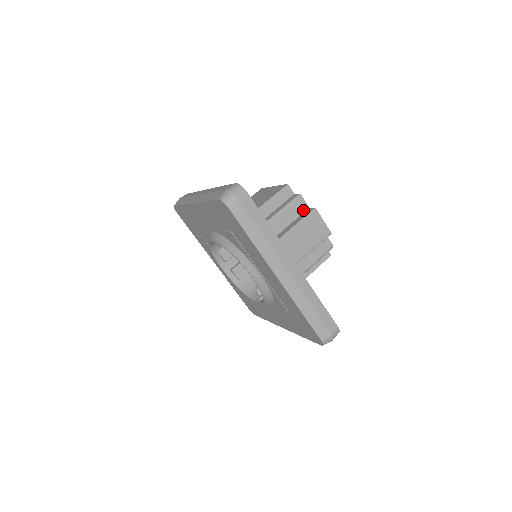
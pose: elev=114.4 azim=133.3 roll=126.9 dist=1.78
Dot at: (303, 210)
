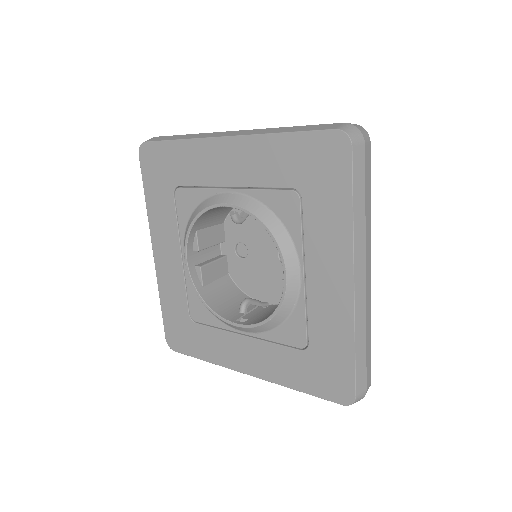
Dot at: occluded
